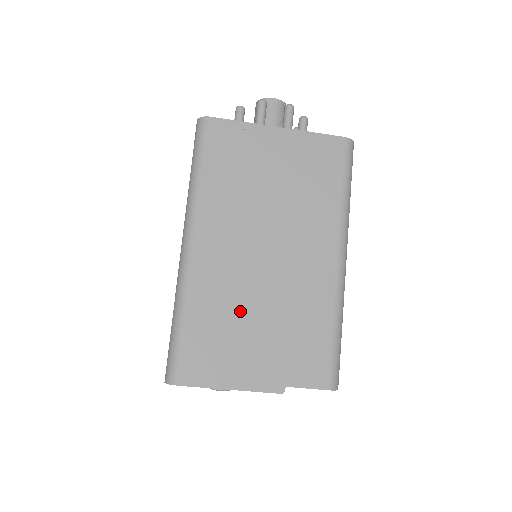
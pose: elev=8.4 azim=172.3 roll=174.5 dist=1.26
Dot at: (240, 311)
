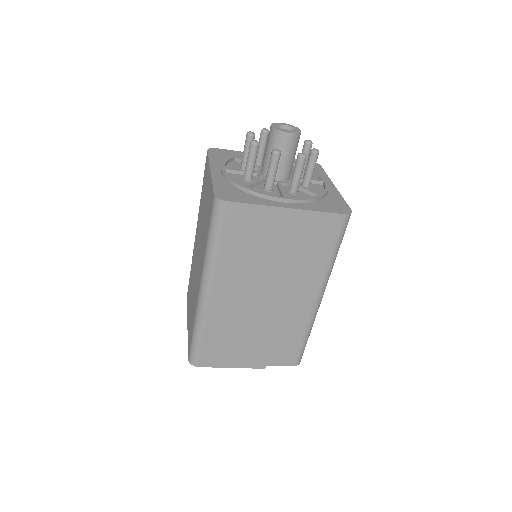
Dot at: (241, 330)
